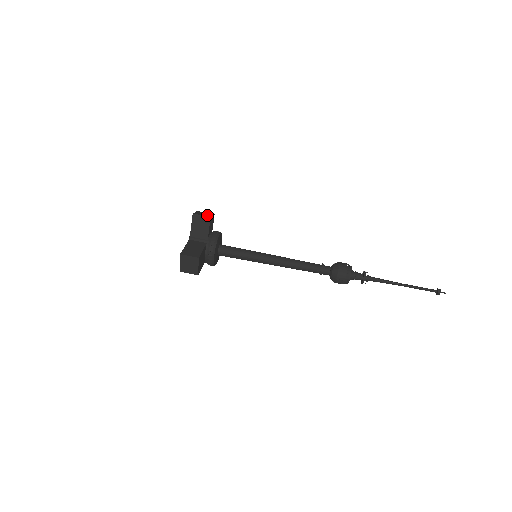
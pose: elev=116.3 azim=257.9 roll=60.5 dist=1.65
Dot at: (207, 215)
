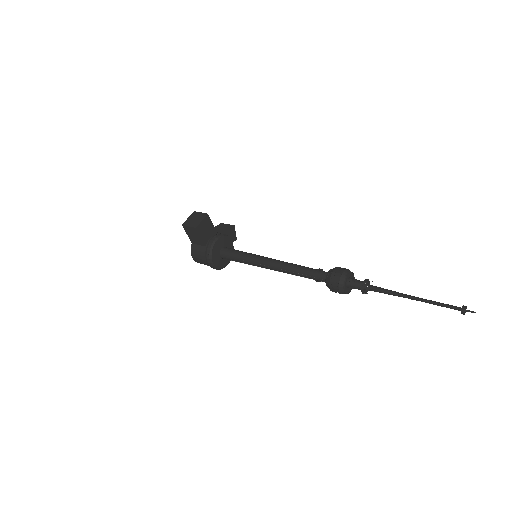
Dot at: occluded
